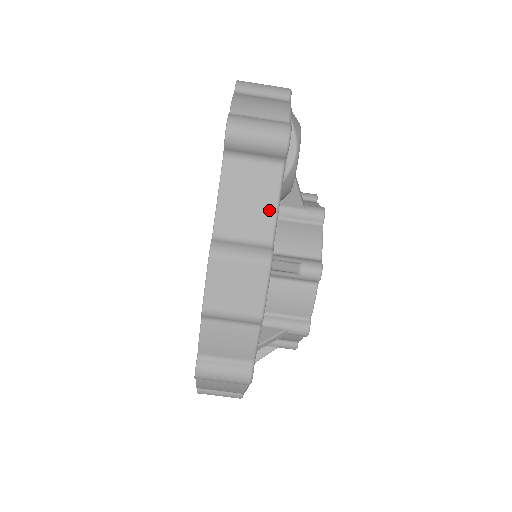
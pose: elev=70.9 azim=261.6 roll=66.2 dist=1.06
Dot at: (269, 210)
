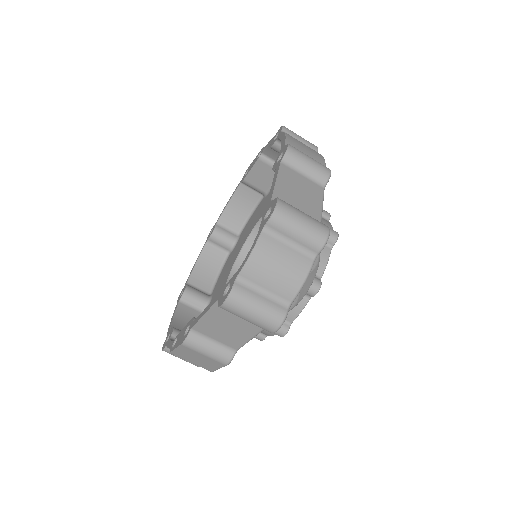
Dot at: (243, 338)
